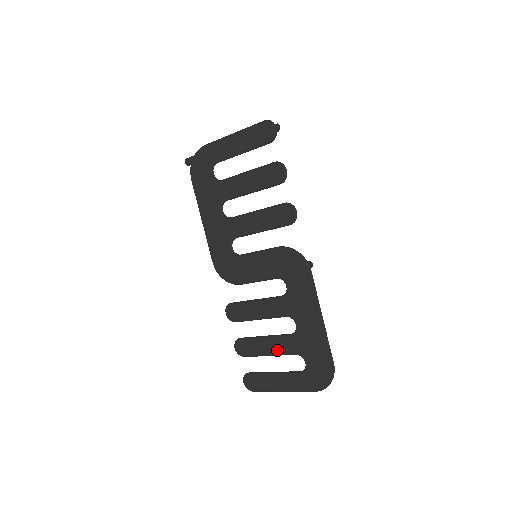
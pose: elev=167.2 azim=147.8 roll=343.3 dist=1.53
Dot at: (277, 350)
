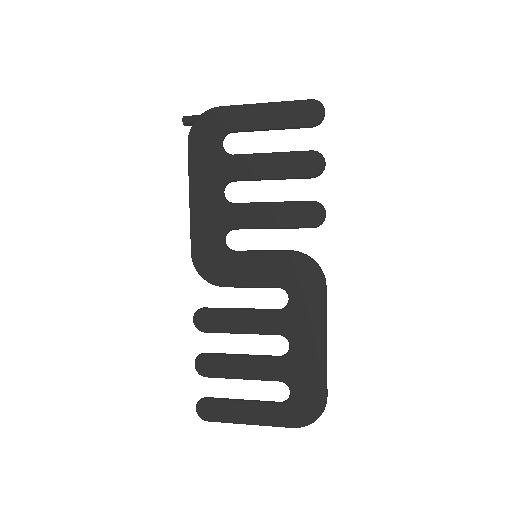
Dot at: (256, 373)
